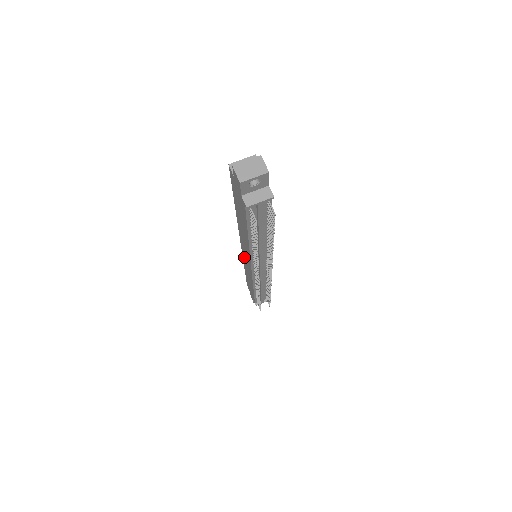
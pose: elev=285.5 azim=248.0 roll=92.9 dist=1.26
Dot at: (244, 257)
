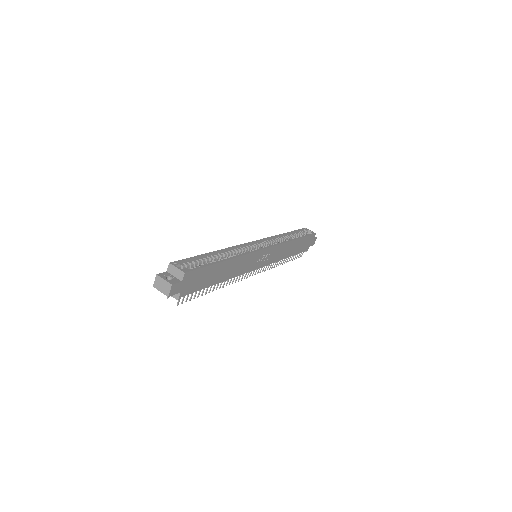
Dot at: occluded
